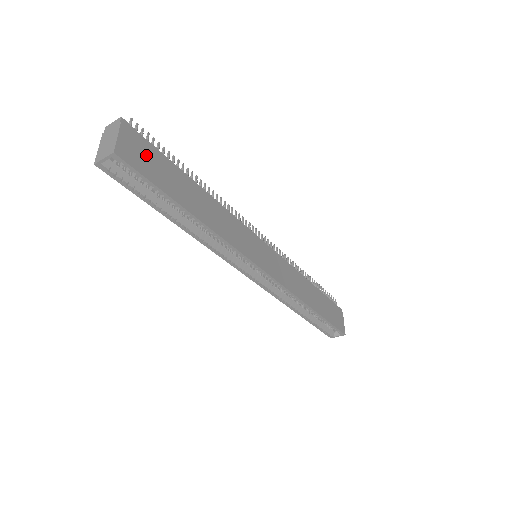
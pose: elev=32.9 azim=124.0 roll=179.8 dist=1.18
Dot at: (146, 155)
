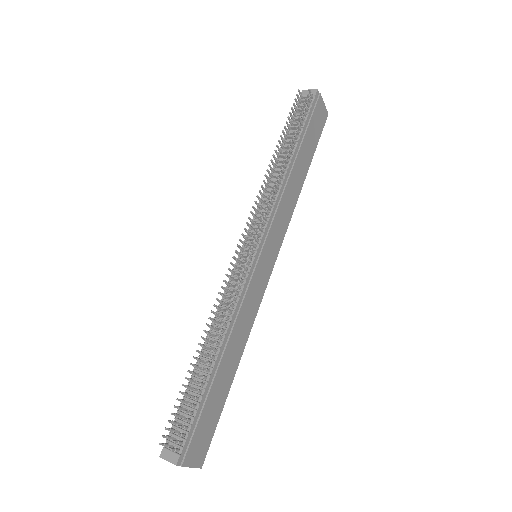
Dot at: (201, 434)
